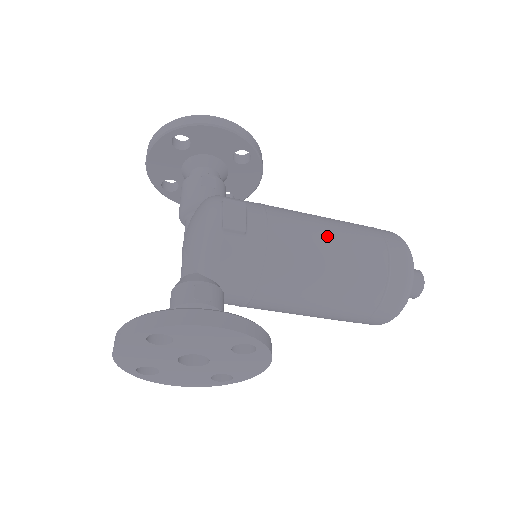
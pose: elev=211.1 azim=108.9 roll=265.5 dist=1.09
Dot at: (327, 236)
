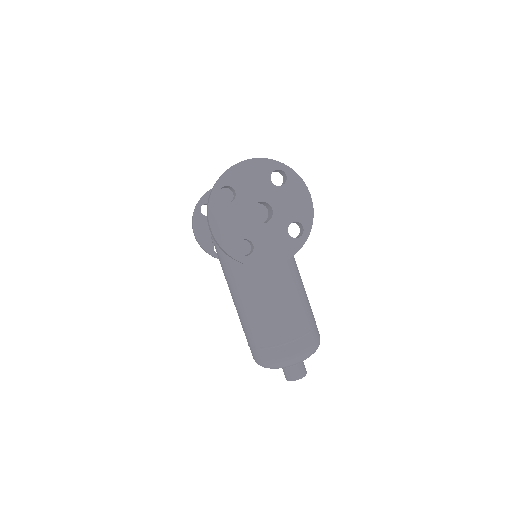
Dot at: occluded
